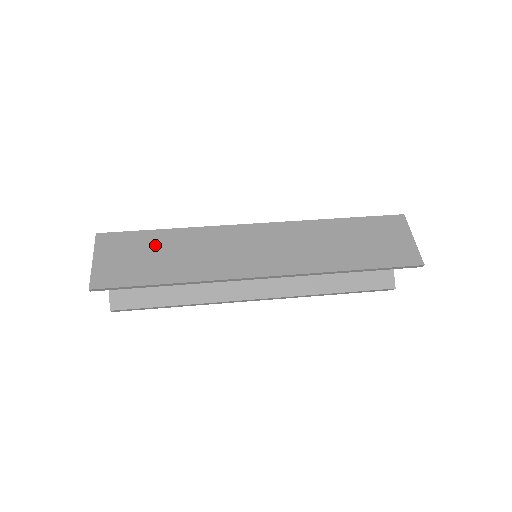
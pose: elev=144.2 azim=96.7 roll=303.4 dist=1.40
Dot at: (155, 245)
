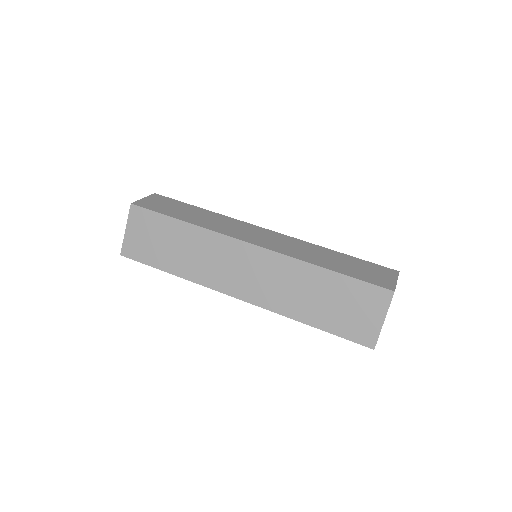
Dot at: (169, 234)
